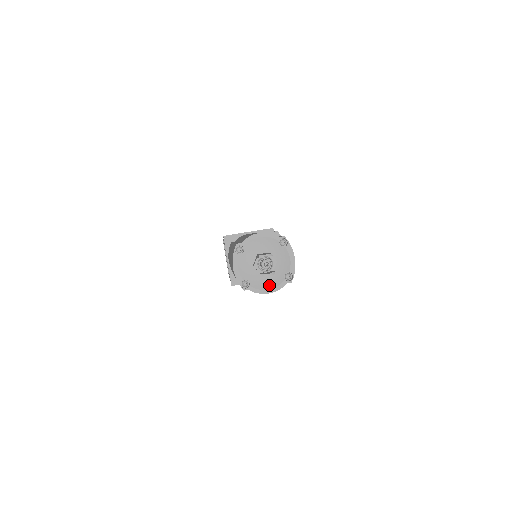
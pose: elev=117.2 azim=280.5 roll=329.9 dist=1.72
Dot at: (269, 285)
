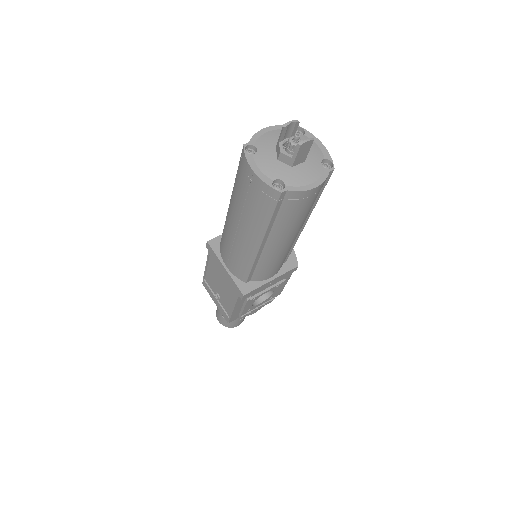
Dot at: (309, 178)
